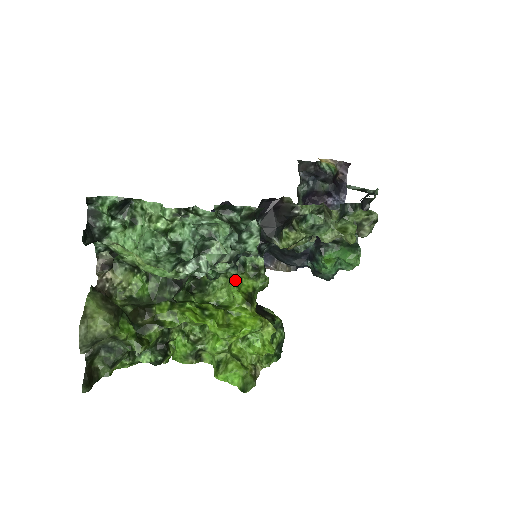
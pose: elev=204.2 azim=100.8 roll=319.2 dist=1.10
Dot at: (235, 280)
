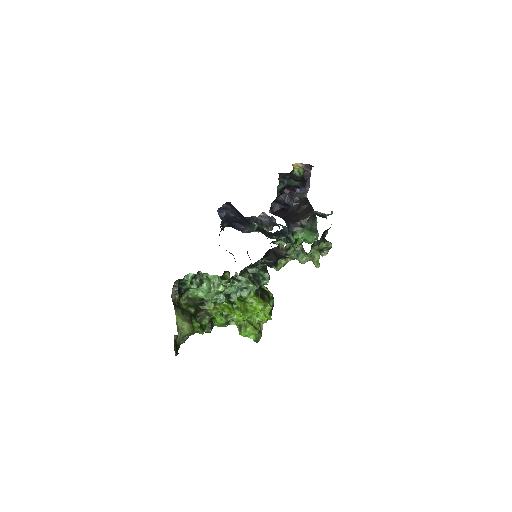
Dot at: occluded
